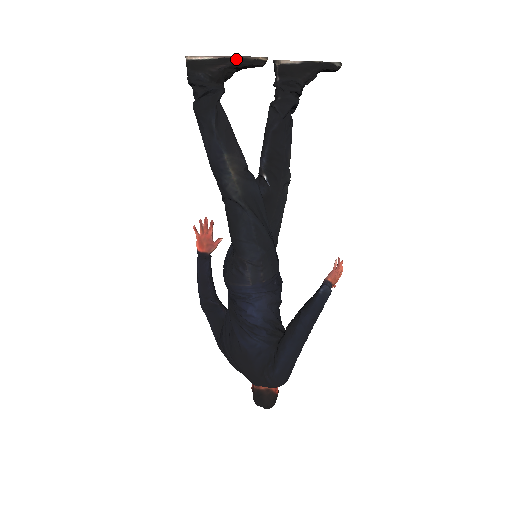
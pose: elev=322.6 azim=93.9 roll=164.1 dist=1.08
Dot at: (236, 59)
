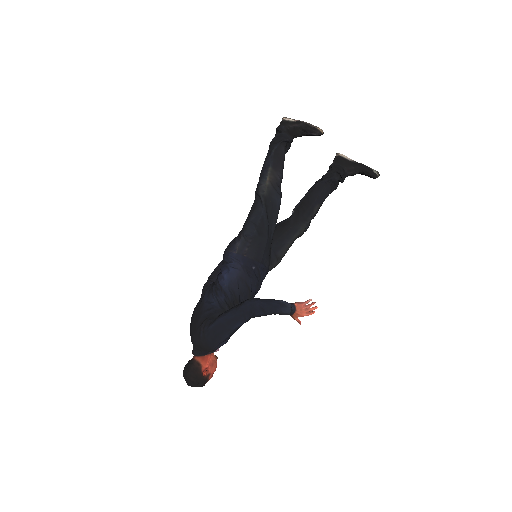
Dot at: (305, 123)
